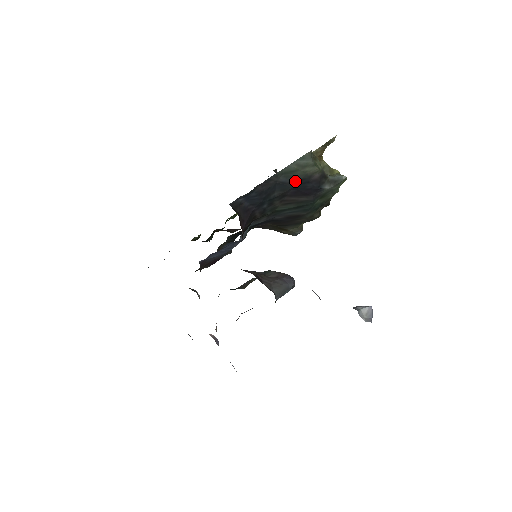
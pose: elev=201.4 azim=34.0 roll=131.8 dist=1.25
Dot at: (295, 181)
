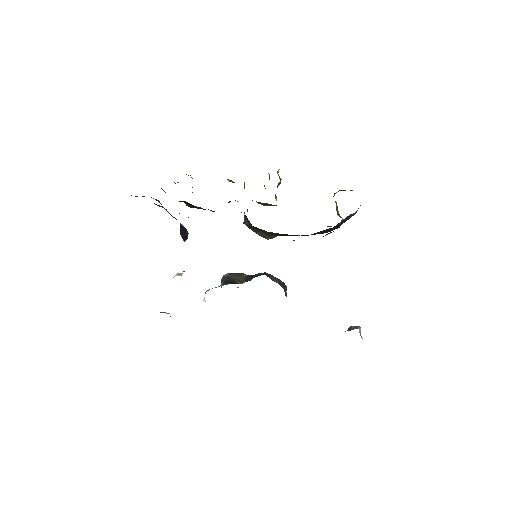
Dot at: (343, 222)
